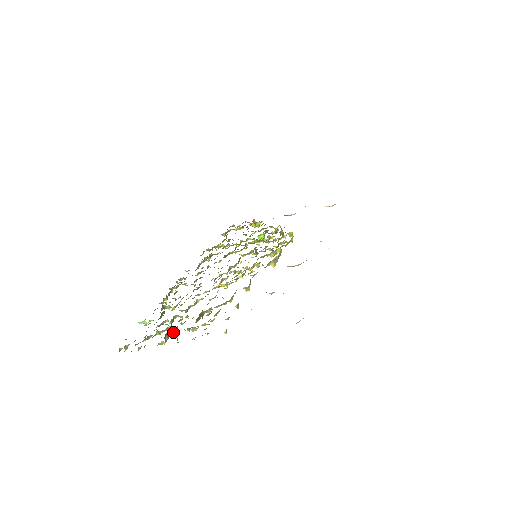
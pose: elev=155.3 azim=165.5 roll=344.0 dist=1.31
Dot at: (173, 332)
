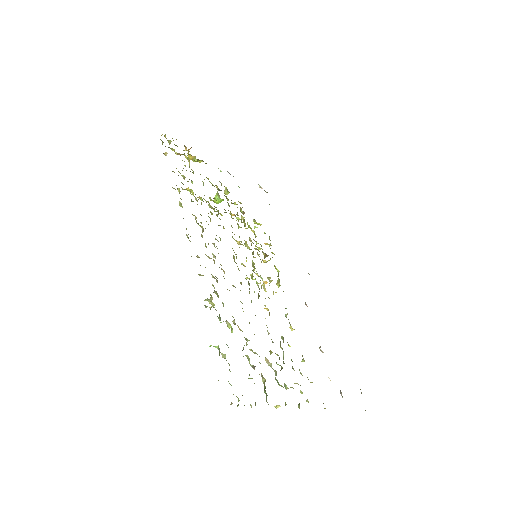
Dot at: occluded
